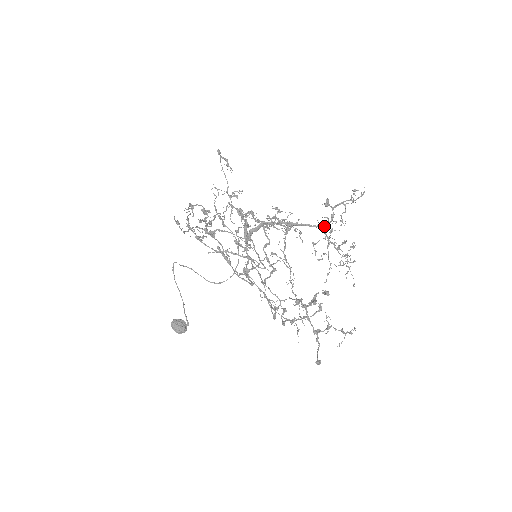
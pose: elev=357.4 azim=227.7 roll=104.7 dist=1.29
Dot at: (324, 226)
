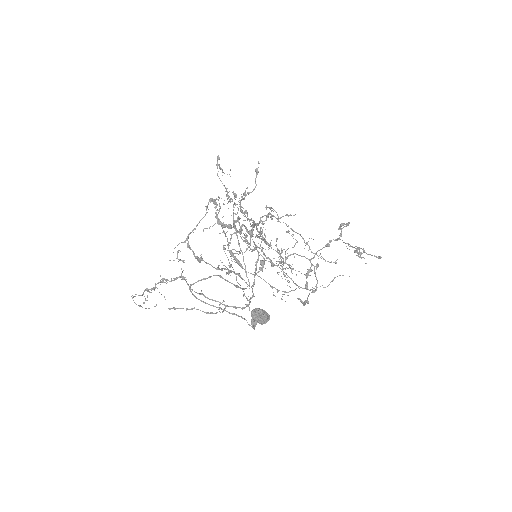
Dot at: (267, 242)
